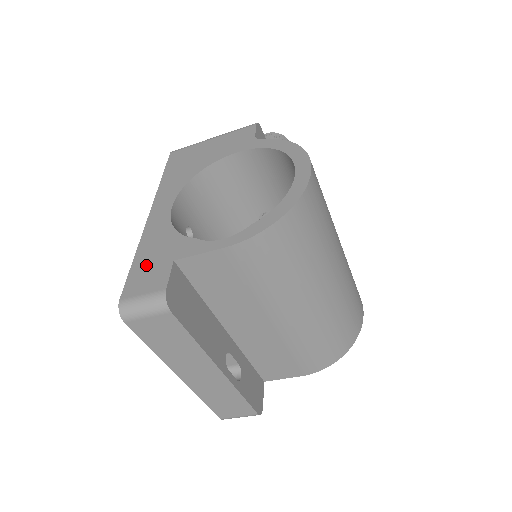
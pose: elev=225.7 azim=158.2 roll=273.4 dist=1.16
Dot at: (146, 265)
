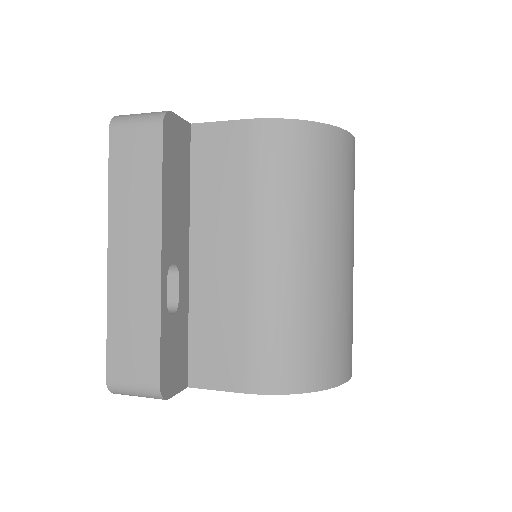
Dot at: occluded
